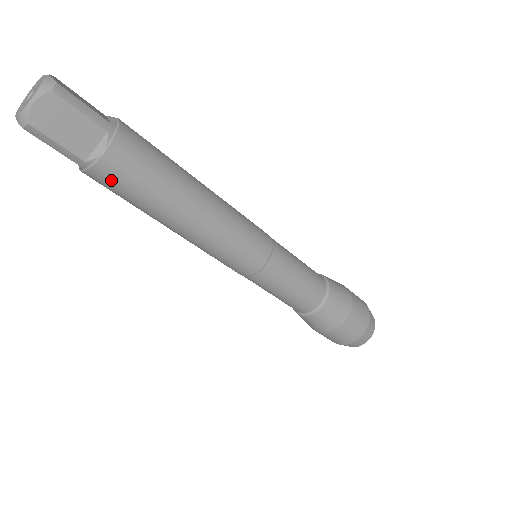
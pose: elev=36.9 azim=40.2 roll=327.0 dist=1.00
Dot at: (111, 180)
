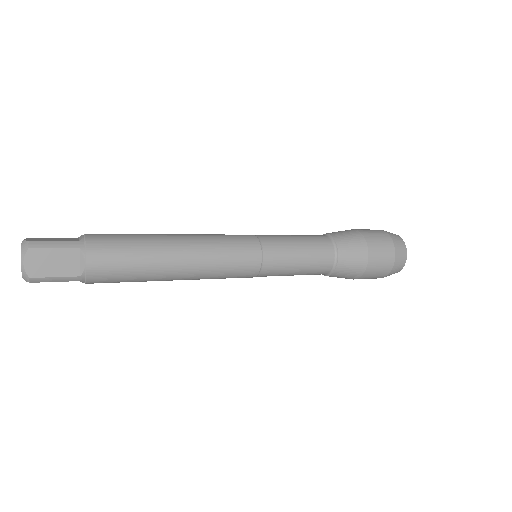
Dot at: (105, 276)
